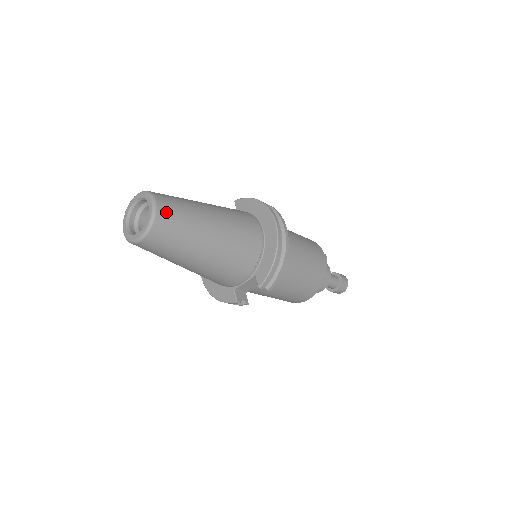
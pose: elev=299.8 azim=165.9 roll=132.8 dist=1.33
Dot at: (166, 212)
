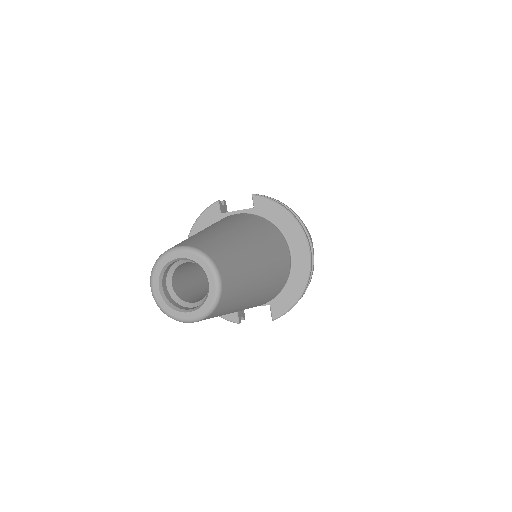
Dot at: (229, 289)
